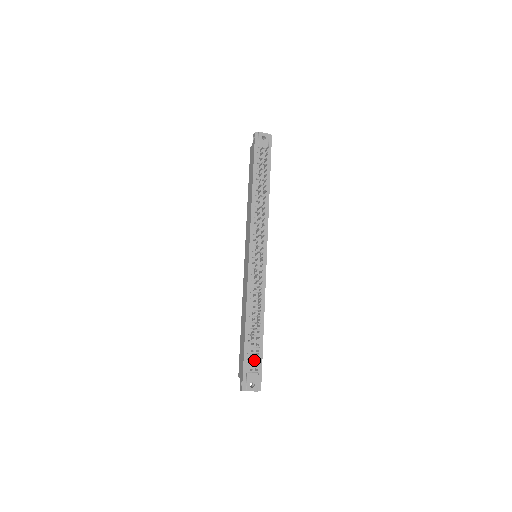
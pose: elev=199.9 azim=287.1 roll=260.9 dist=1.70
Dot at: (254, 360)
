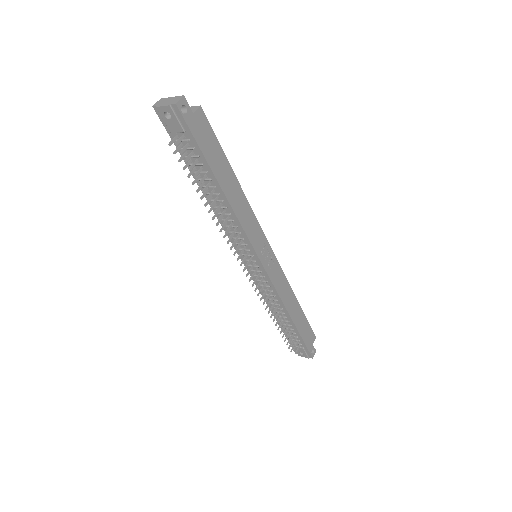
Dot at: (295, 340)
